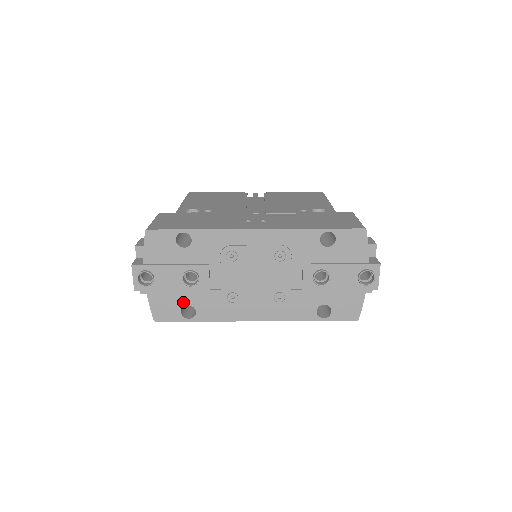
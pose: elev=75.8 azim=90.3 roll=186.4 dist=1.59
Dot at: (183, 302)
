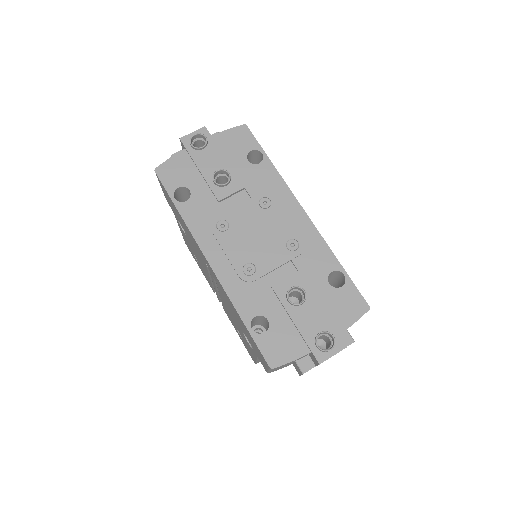
Dot at: (191, 185)
